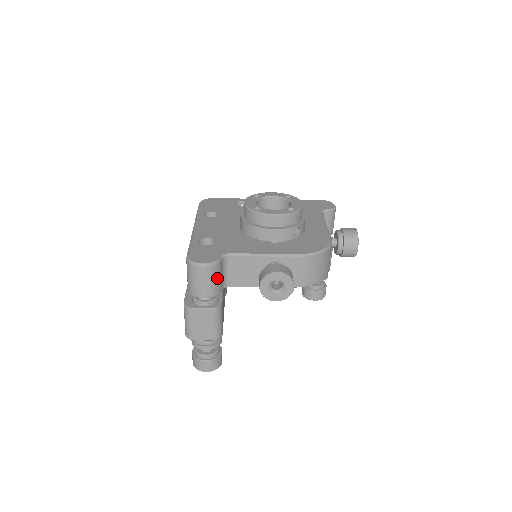
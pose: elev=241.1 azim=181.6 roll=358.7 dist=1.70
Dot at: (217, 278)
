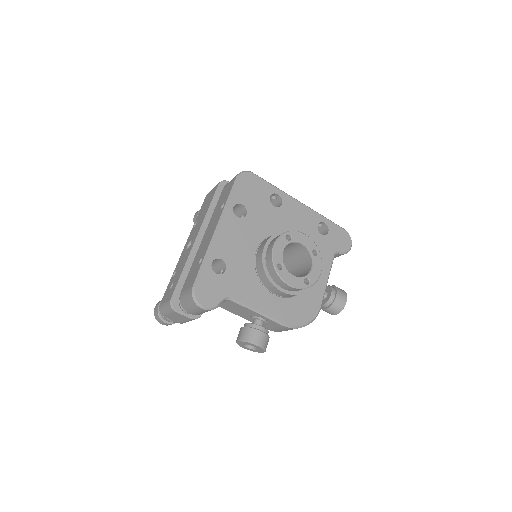
Dot at: occluded
